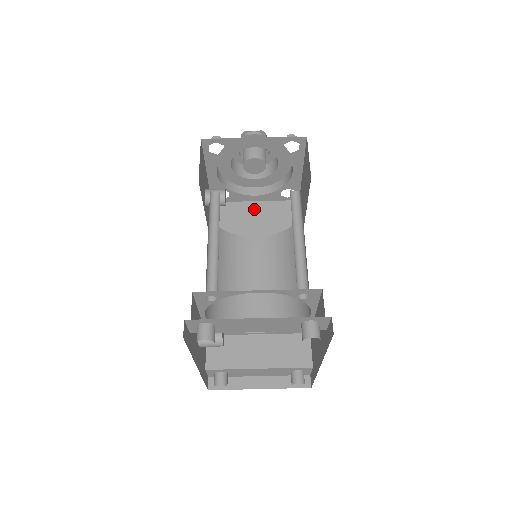
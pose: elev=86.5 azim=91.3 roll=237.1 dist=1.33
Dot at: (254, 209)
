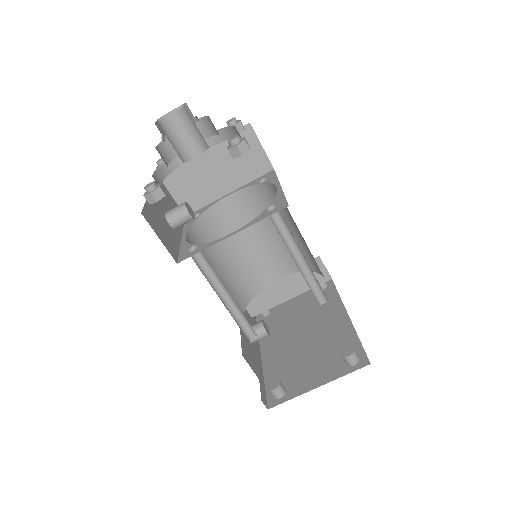
Dot at: (207, 160)
